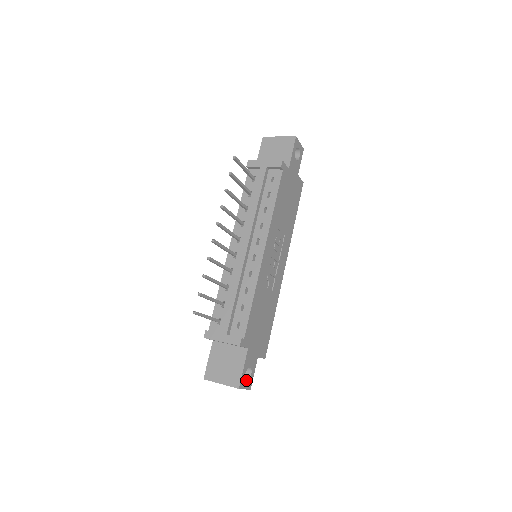
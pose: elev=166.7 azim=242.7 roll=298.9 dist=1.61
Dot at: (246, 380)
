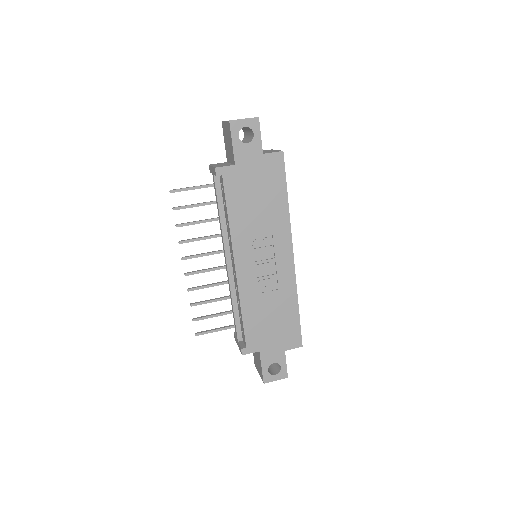
Dot at: (277, 372)
